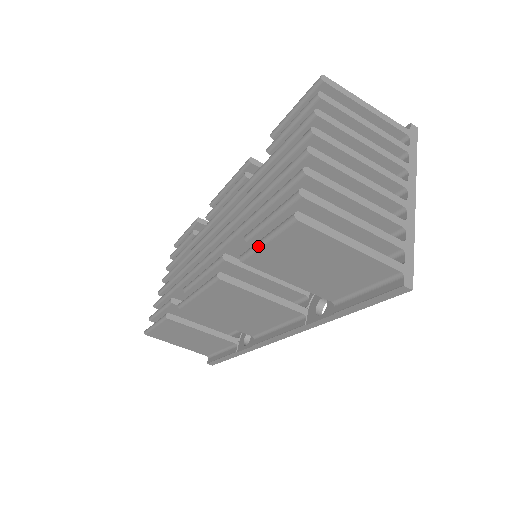
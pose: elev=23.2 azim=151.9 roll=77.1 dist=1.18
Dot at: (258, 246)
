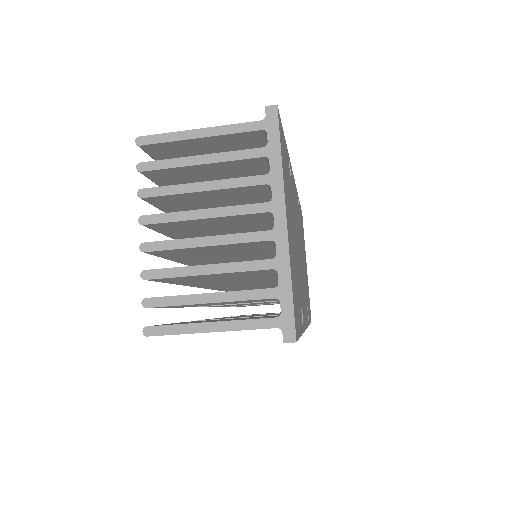
Dot at: occluded
